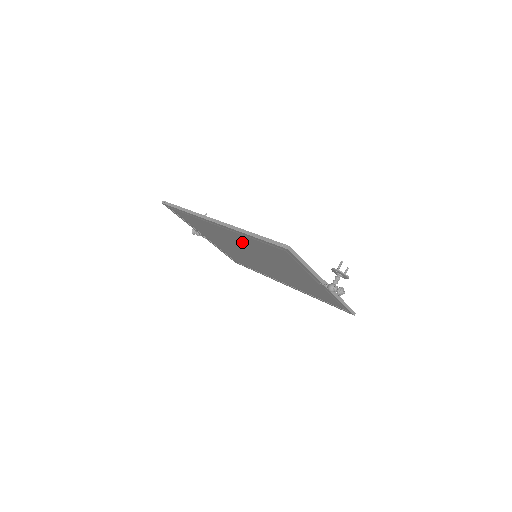
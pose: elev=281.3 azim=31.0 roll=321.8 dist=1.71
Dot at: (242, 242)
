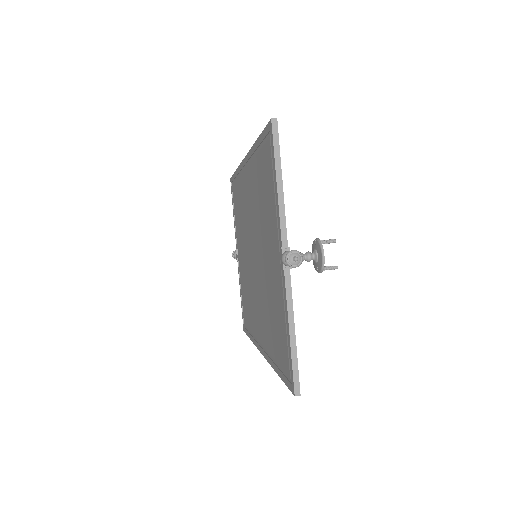
Dot at: (252, 199)
